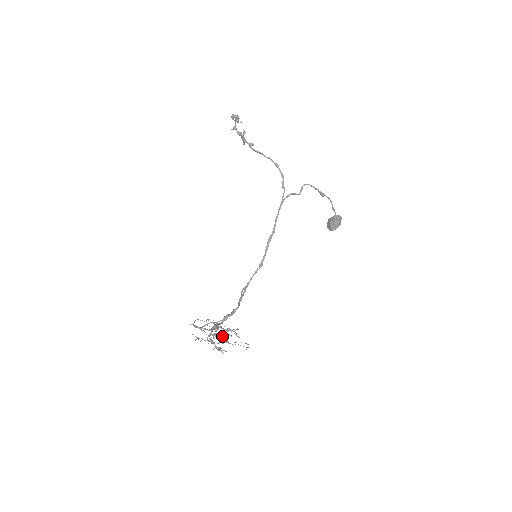
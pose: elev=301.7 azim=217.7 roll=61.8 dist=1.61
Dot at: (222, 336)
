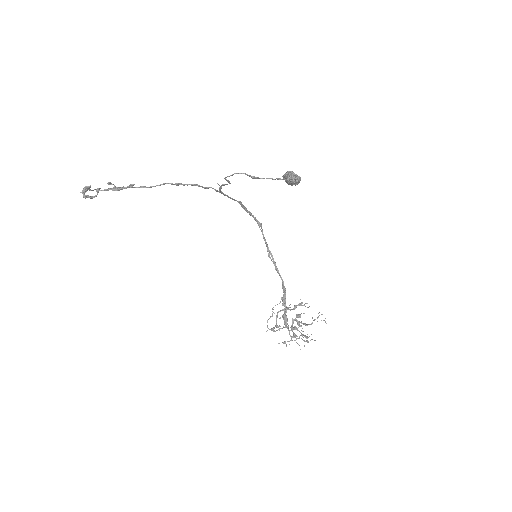
Dot at: occluded
